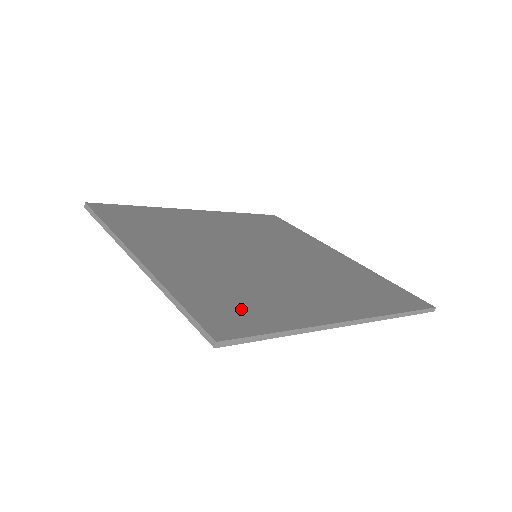
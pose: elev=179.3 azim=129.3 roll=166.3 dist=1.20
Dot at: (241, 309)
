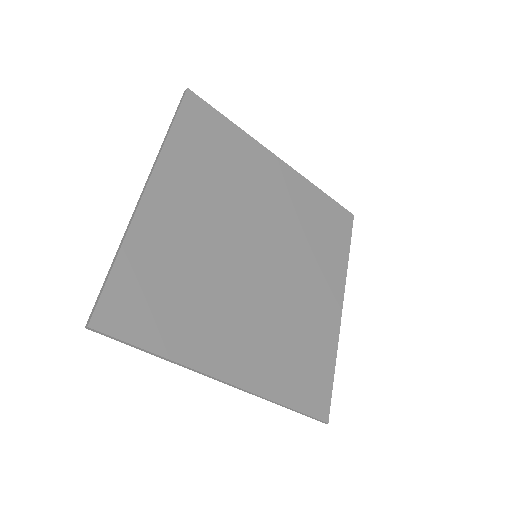
Dot at: (312, 372)
